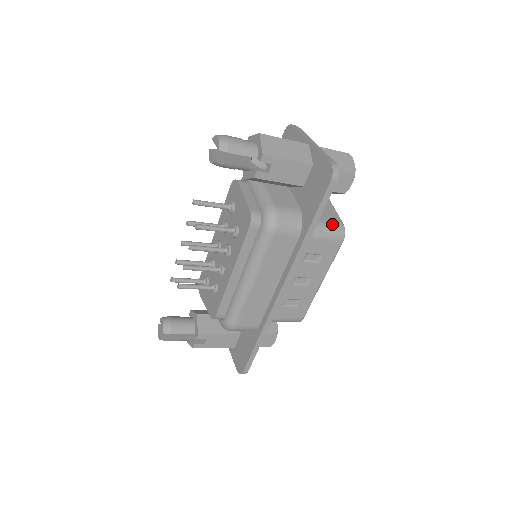
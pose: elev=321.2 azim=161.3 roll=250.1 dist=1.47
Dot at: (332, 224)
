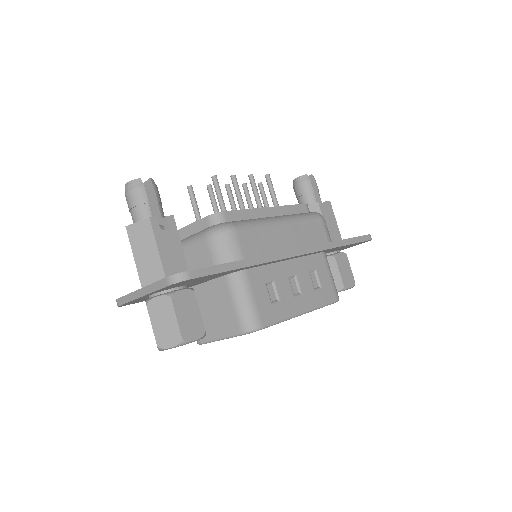
Dot at: occluded
